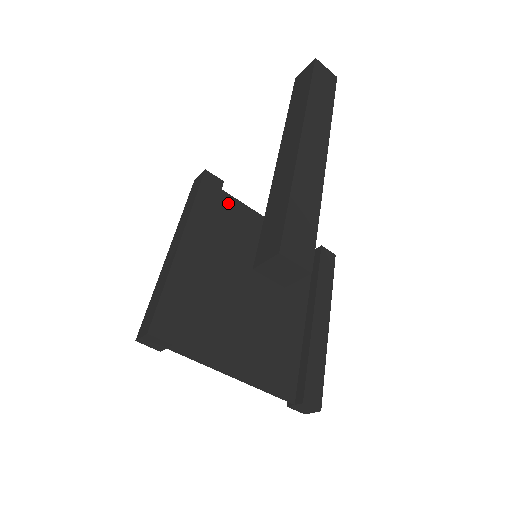
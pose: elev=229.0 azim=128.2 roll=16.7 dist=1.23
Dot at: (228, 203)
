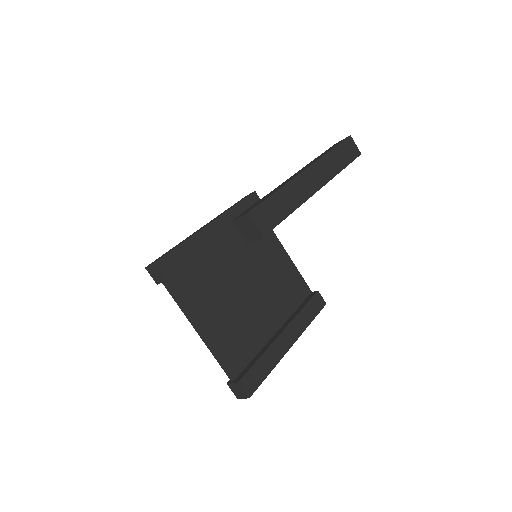
Dot at: occluded
